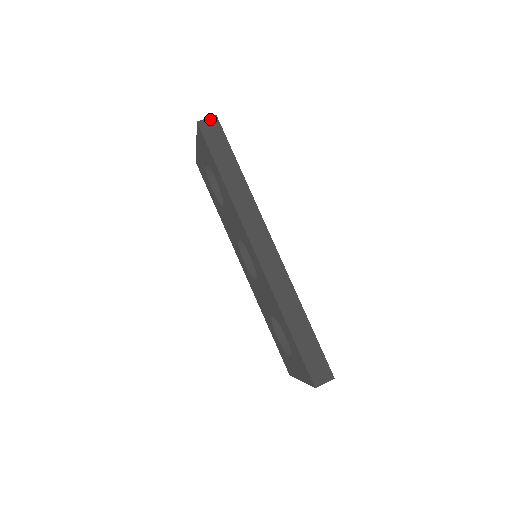
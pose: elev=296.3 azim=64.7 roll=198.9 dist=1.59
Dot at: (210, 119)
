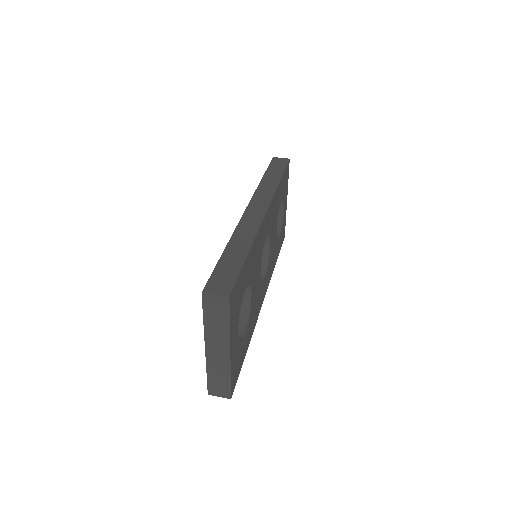
Dot at: (283, 159)
